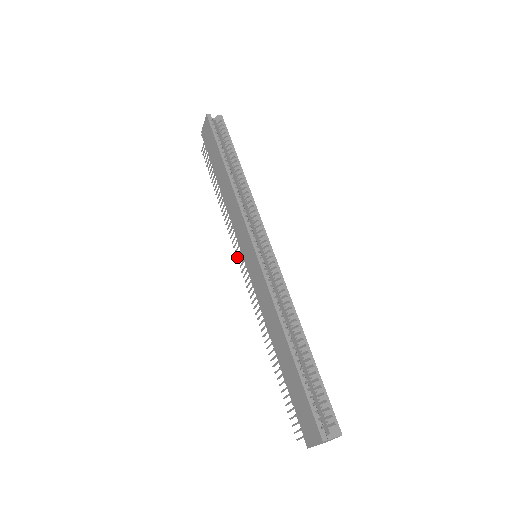
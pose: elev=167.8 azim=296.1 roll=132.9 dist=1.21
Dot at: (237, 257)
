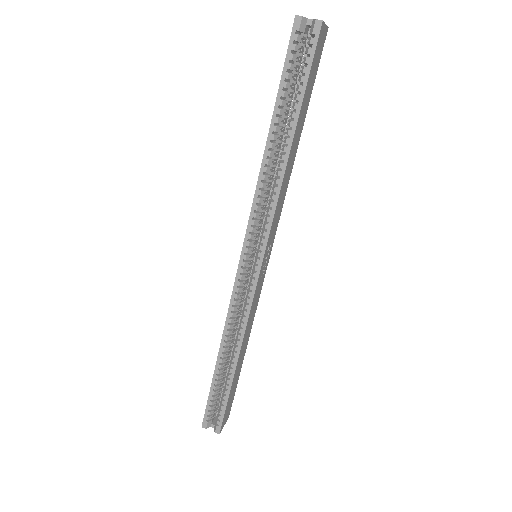
Dot at: occluded
